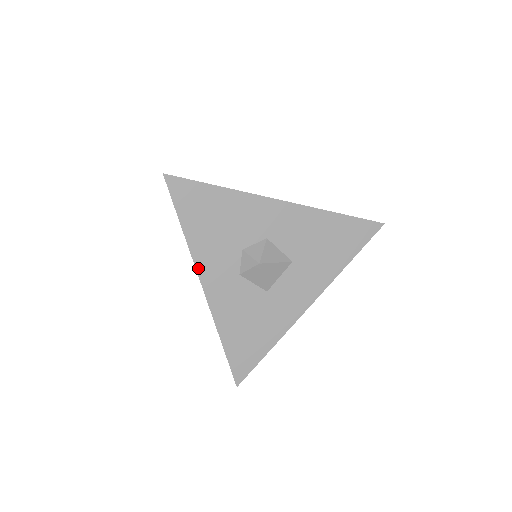
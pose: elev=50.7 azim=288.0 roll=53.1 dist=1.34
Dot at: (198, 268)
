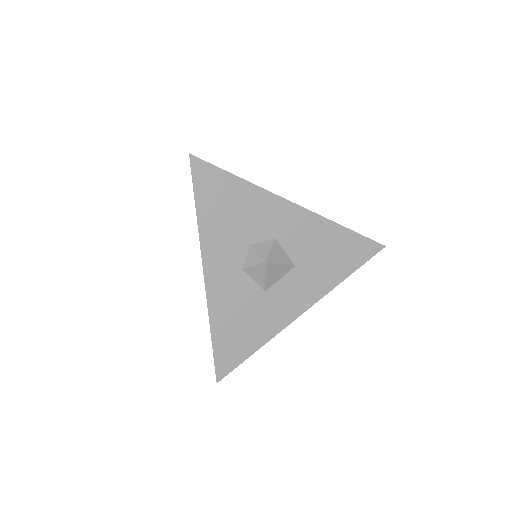
Dot at: (204, 255)
